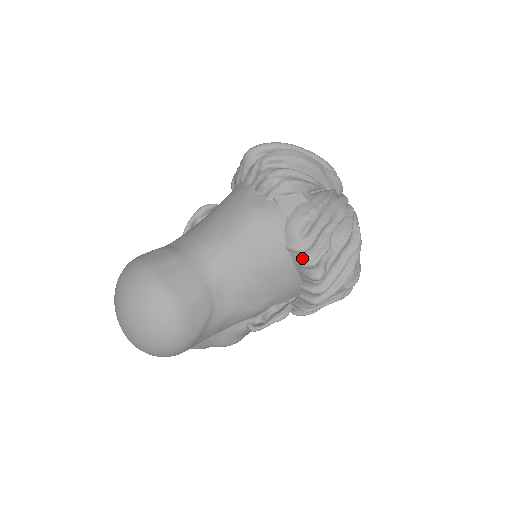
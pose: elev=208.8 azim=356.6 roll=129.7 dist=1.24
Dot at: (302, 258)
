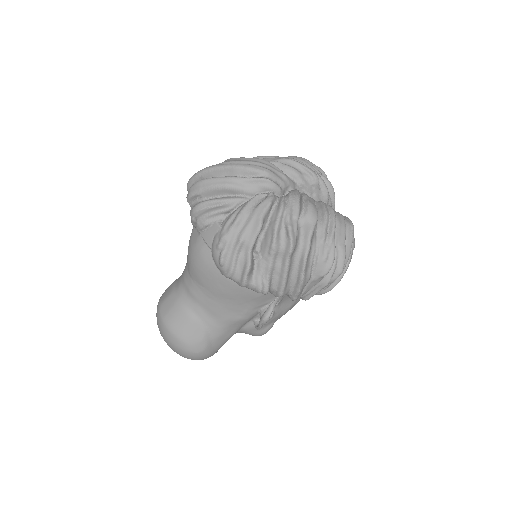
Dot at: (234, 281)
